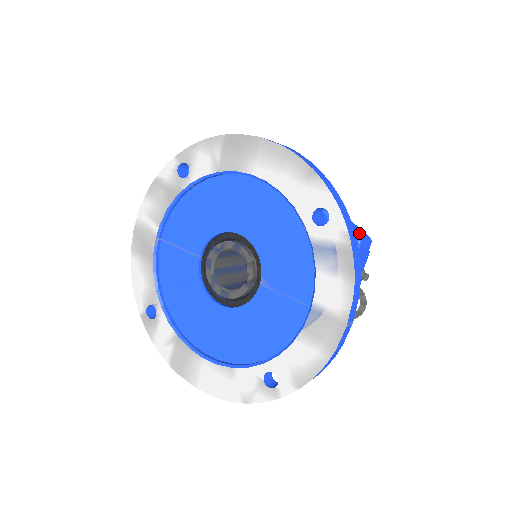
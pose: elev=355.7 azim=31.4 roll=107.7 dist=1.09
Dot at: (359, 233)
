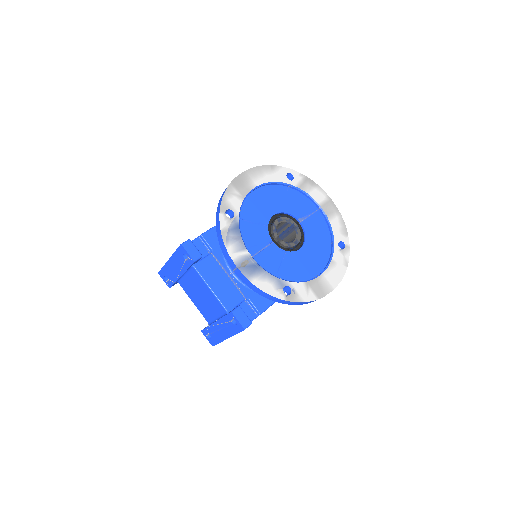
Dot at: occluded
